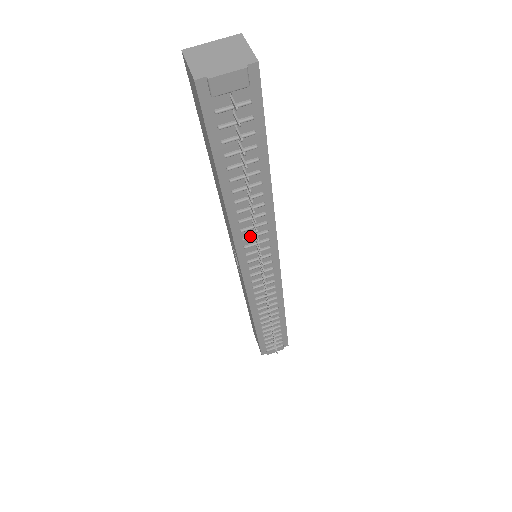
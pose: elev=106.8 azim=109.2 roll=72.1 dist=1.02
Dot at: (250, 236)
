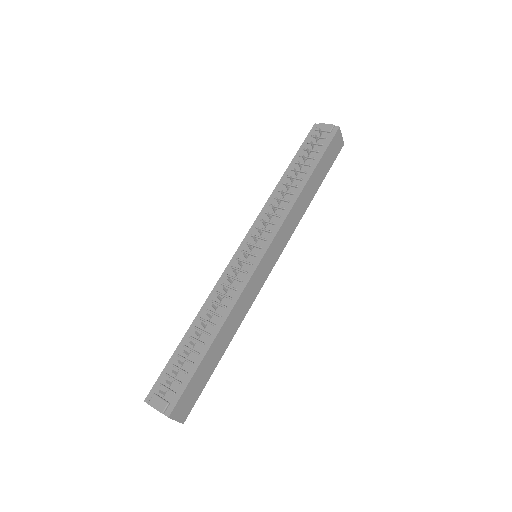
Dot at: (270, 213)
